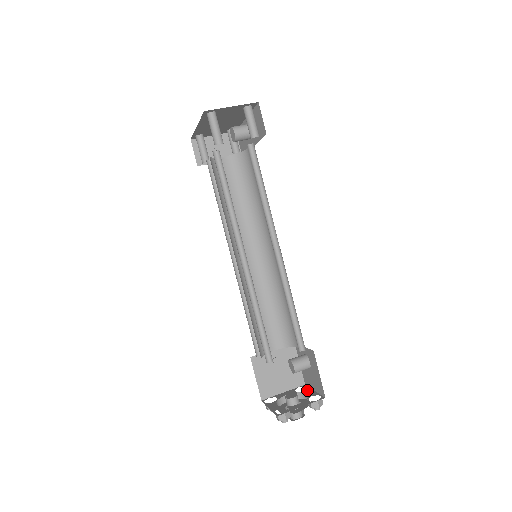
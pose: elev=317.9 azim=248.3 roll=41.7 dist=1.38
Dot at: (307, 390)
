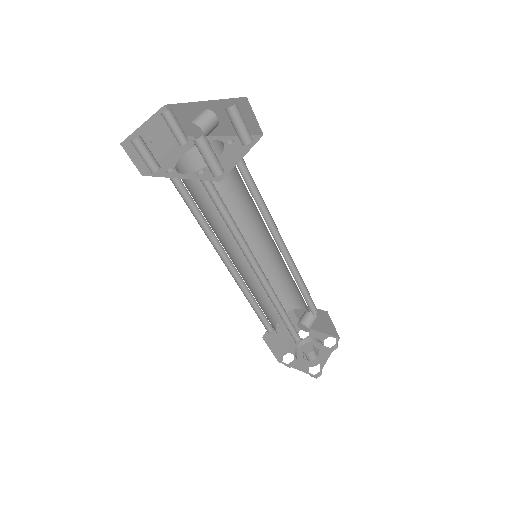
Dot at: (312, 333)
